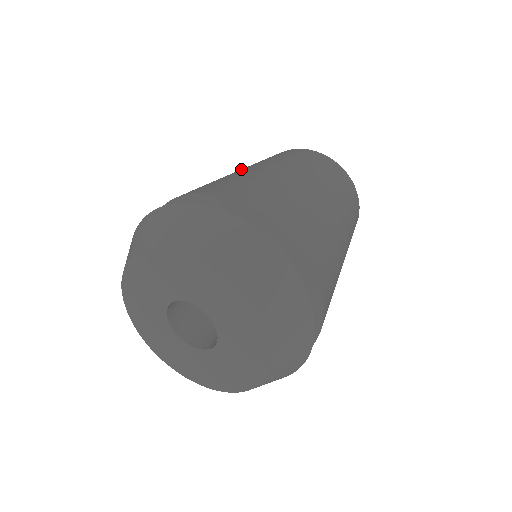
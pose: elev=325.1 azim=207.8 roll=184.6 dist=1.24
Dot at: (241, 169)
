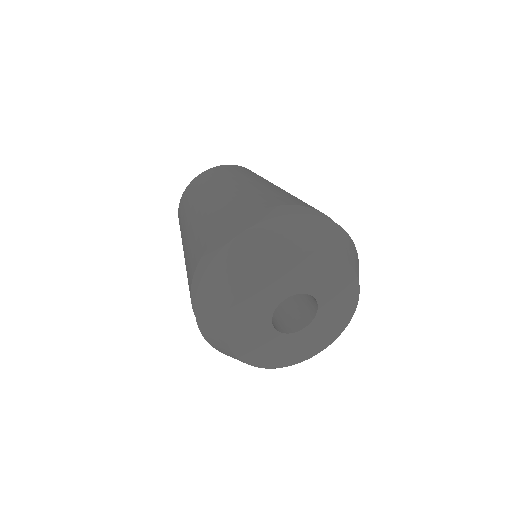
Dot at: (256, 180)
